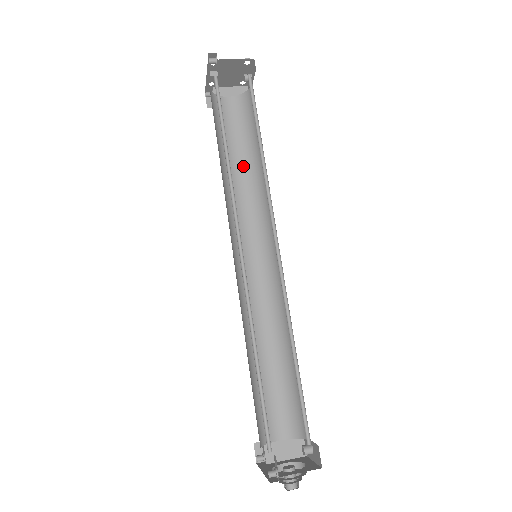
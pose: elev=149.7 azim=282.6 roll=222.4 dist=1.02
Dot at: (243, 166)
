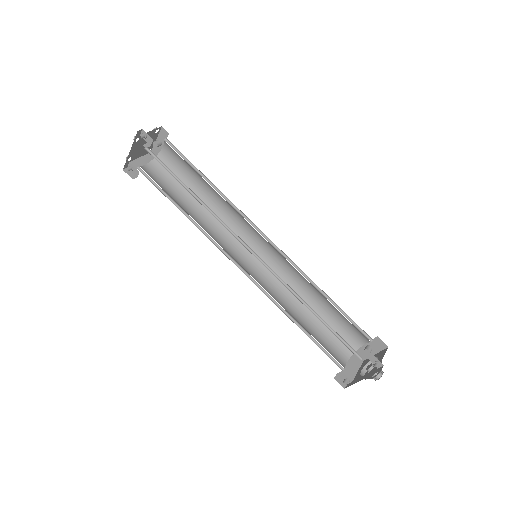
Dot at: (193, 207)
